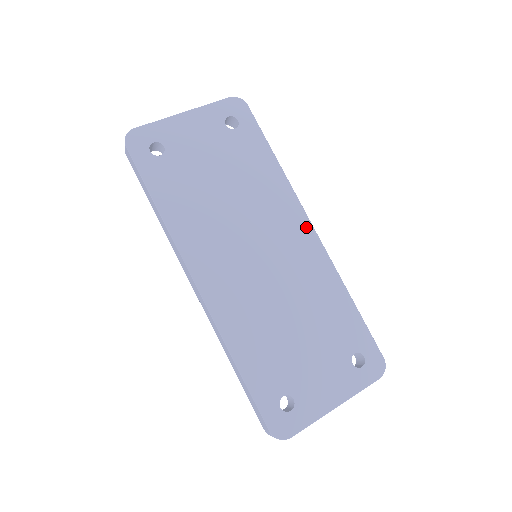
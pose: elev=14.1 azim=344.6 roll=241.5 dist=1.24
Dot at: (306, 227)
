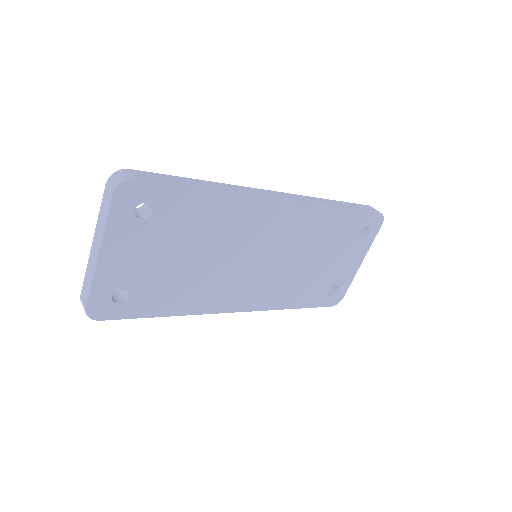
Dot at: (278, 206)
